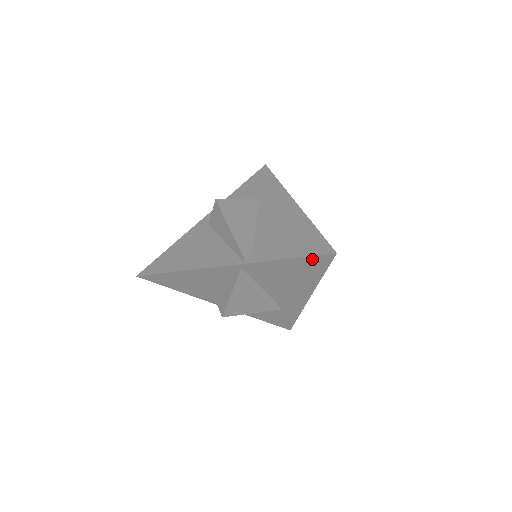
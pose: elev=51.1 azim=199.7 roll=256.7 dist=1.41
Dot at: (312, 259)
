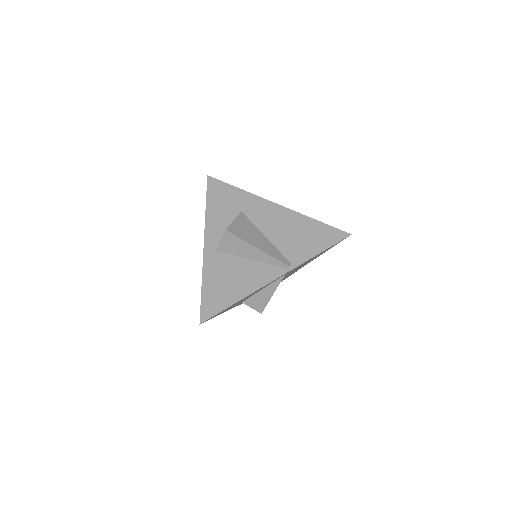
Dot at: occluded
